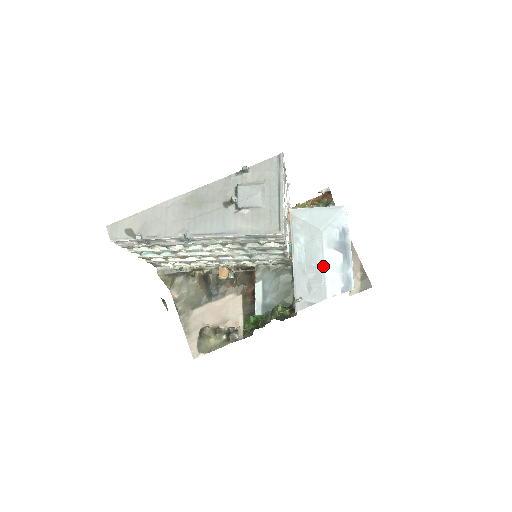
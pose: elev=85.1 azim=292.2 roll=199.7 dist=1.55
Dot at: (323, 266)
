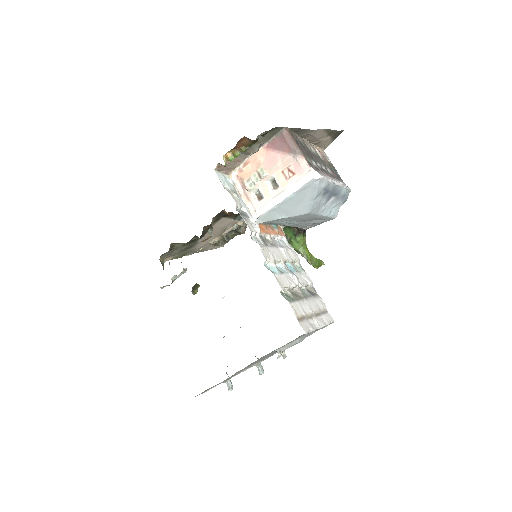
Dot at: (322, 217)
